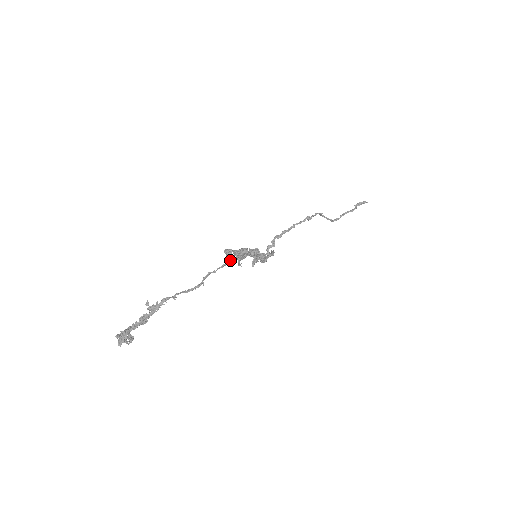
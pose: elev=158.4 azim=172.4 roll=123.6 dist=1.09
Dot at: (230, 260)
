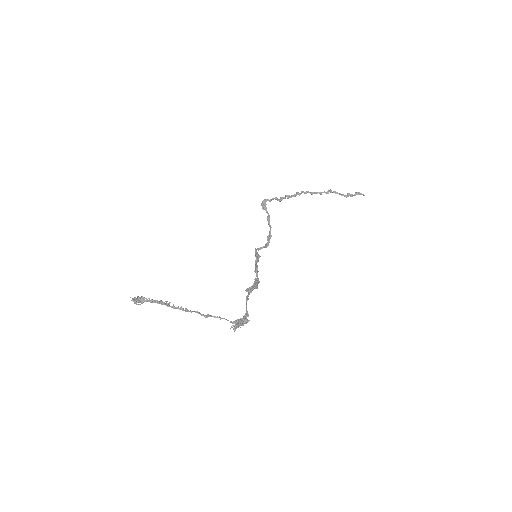
Dot at: (234, 327)
